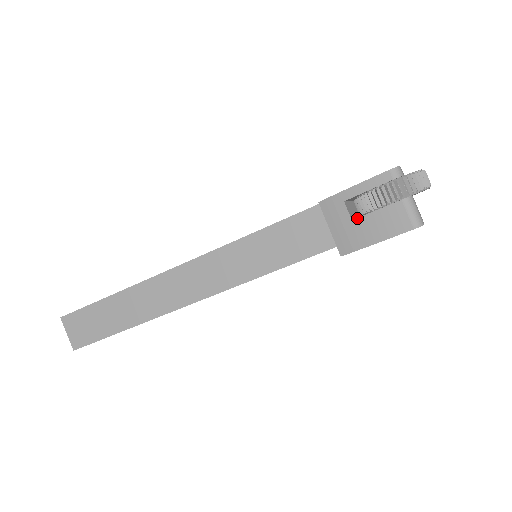
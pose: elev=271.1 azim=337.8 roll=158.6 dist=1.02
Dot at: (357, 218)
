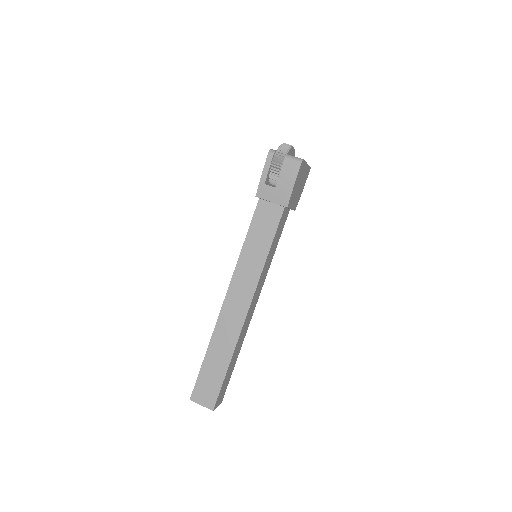
Dot at: (276, 185)
